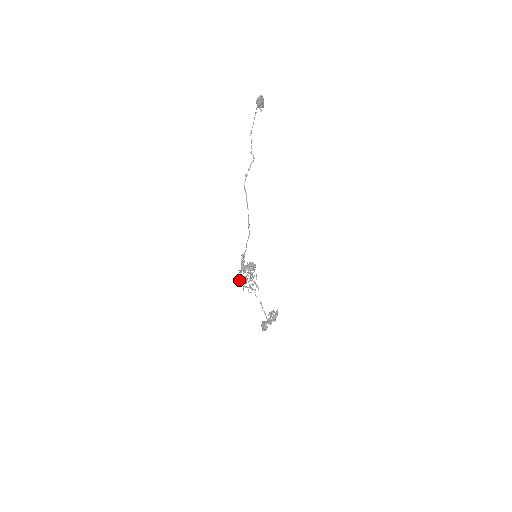
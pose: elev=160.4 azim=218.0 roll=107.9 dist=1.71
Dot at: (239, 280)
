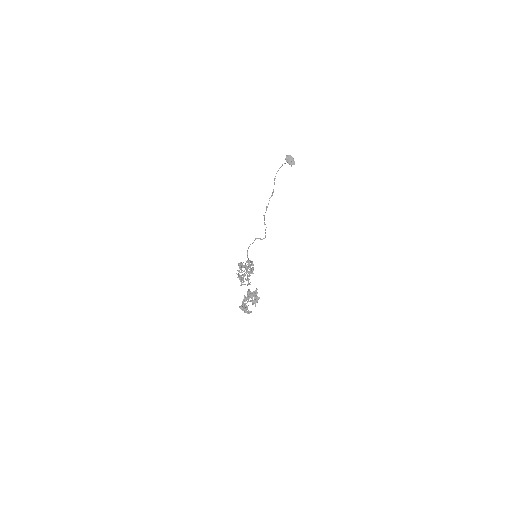
Dot at: (239, 279)
